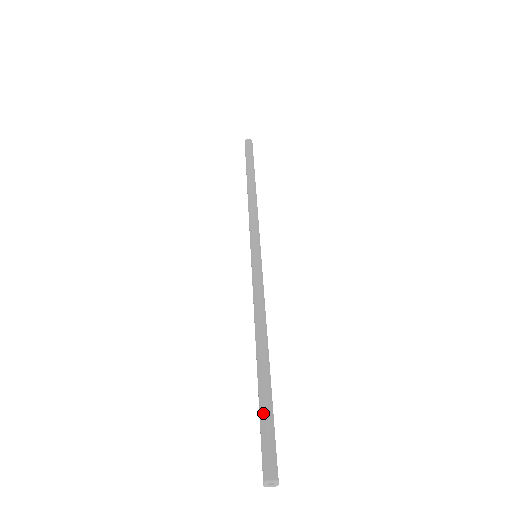
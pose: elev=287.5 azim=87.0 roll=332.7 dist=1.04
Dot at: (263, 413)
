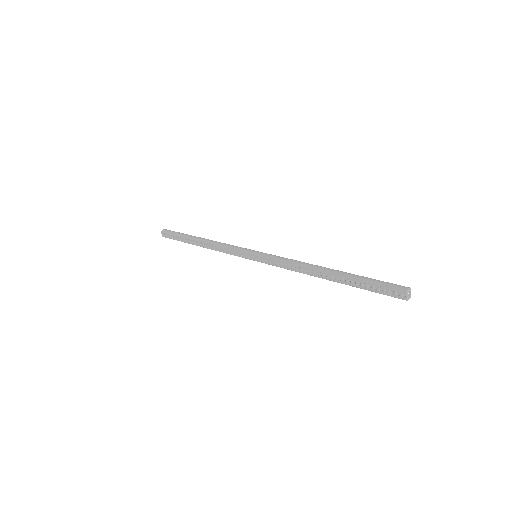
Dot at: (366, 279)
